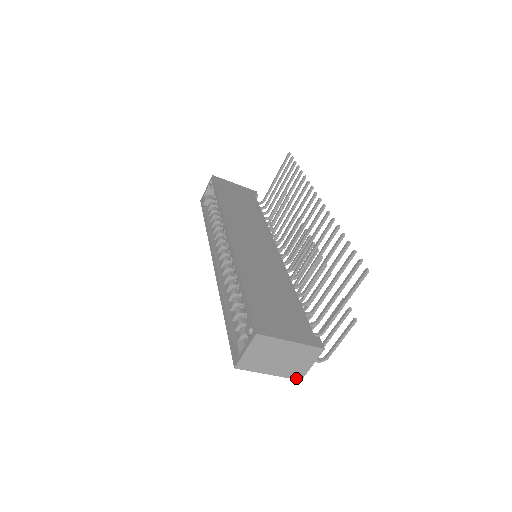
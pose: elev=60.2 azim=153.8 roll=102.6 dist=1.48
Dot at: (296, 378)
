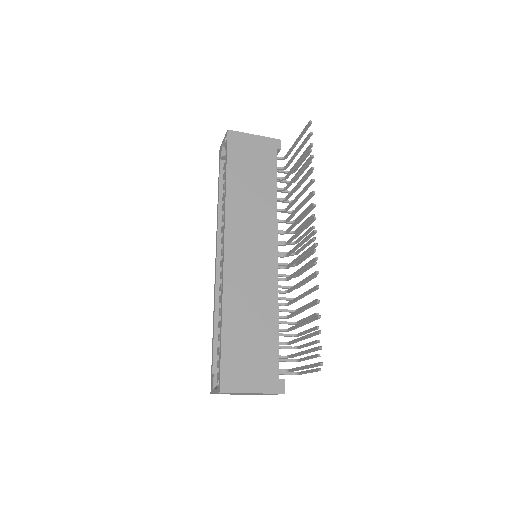
Dot at: occluded
